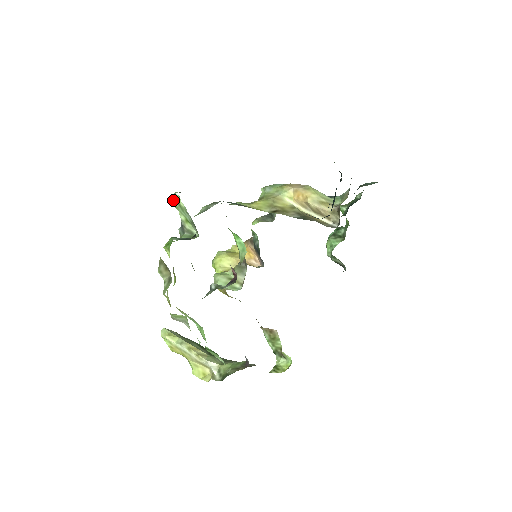
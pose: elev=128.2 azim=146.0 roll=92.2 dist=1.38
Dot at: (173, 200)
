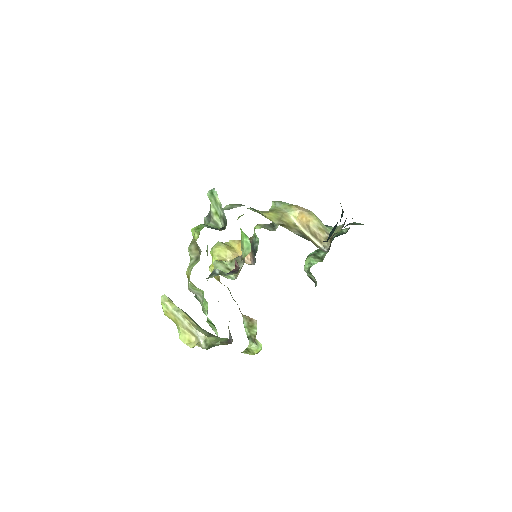
Dot at: (210, 194)
